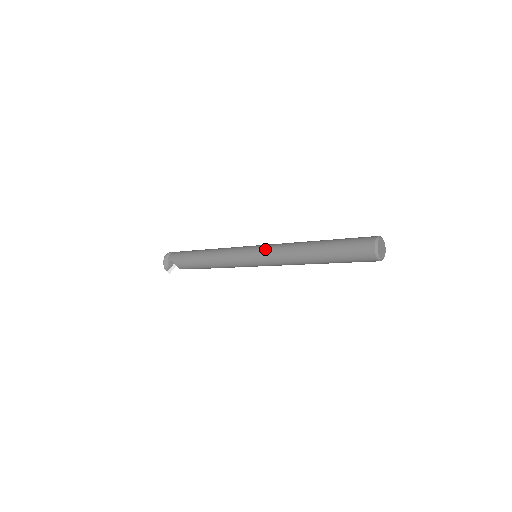
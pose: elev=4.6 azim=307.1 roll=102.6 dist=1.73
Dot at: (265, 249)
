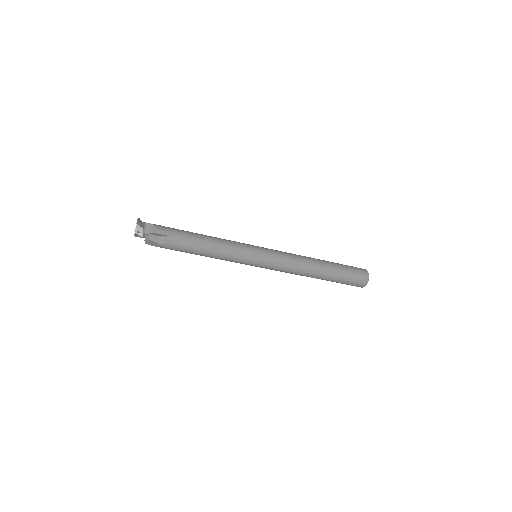
Dot at: occluded
